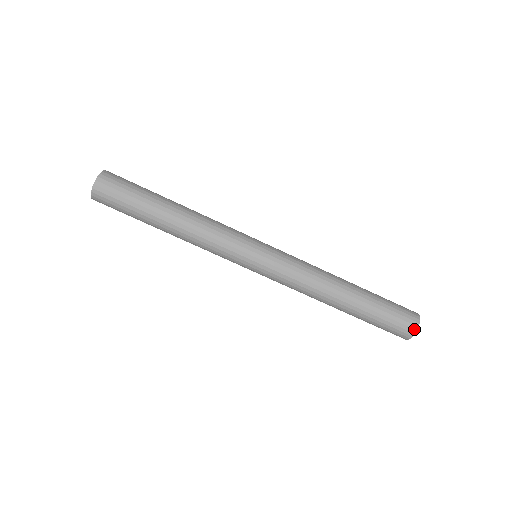
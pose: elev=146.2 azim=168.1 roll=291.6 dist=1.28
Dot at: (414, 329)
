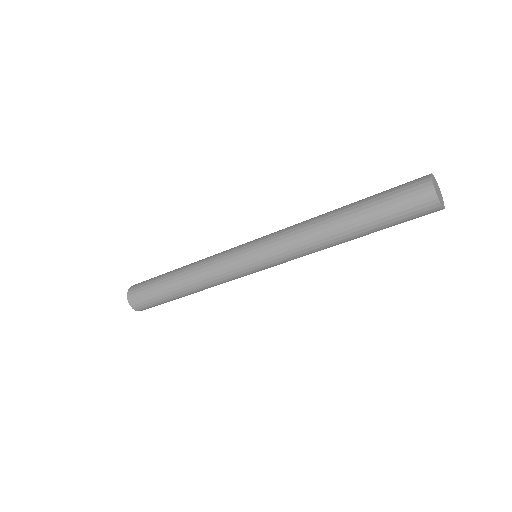
Dot at: (434, 200)
